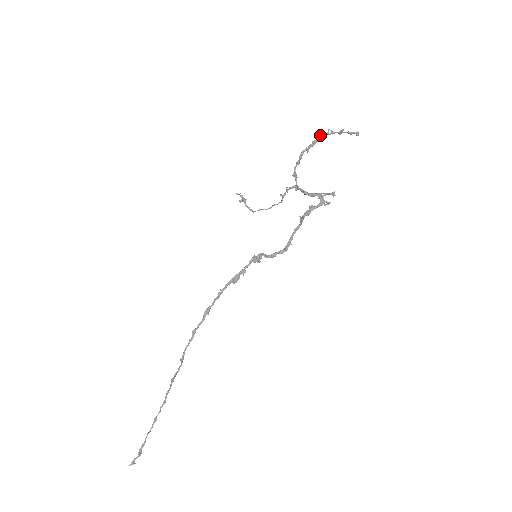
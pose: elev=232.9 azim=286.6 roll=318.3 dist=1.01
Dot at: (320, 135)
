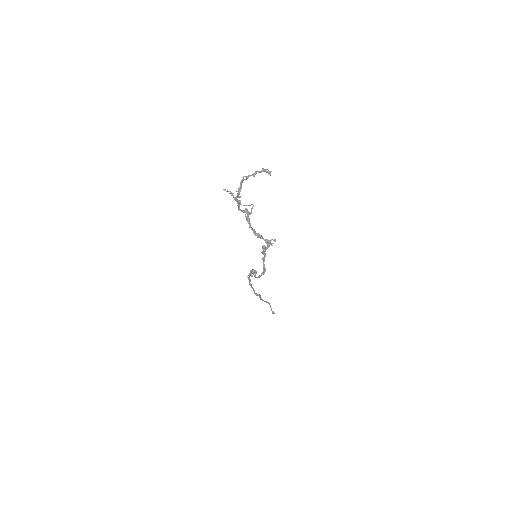
Dot at: (240, 182)
